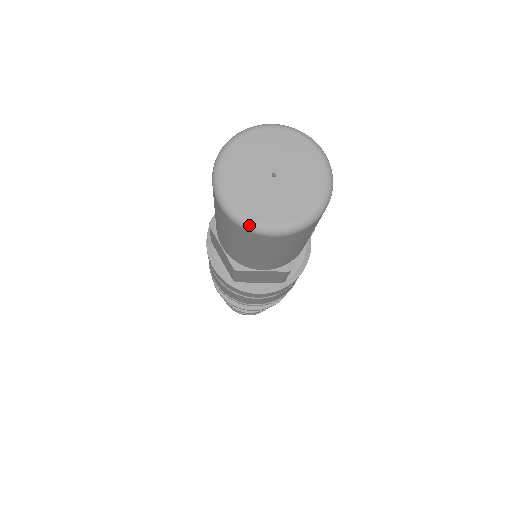
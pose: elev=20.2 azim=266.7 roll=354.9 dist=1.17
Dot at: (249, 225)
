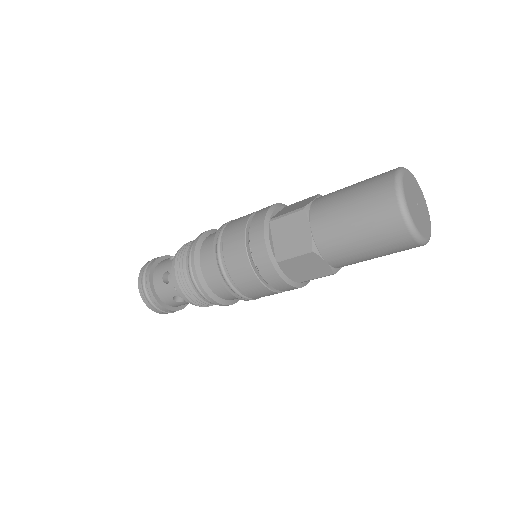
Dot at: (411, 221)
